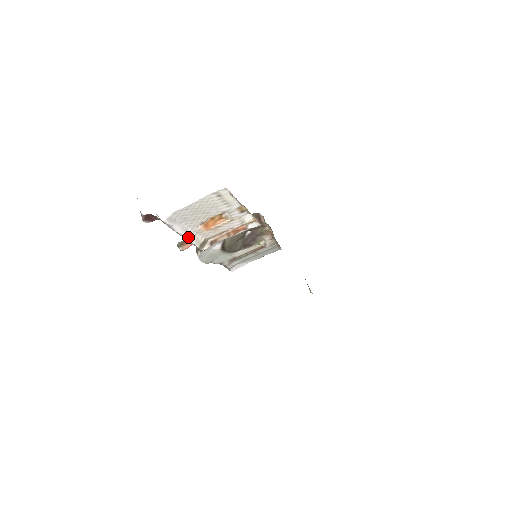
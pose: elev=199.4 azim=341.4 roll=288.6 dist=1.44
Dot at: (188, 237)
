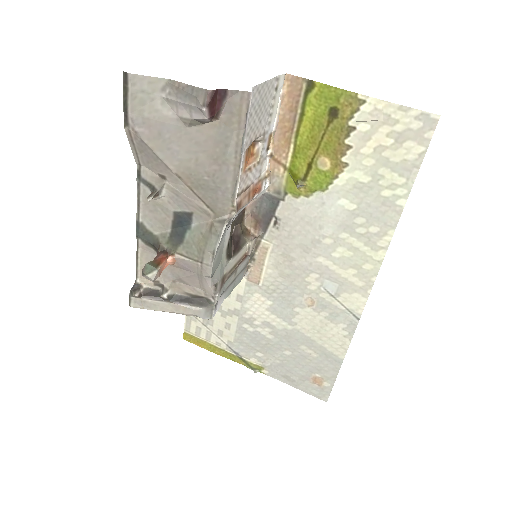
Dot at: (241, 165)
